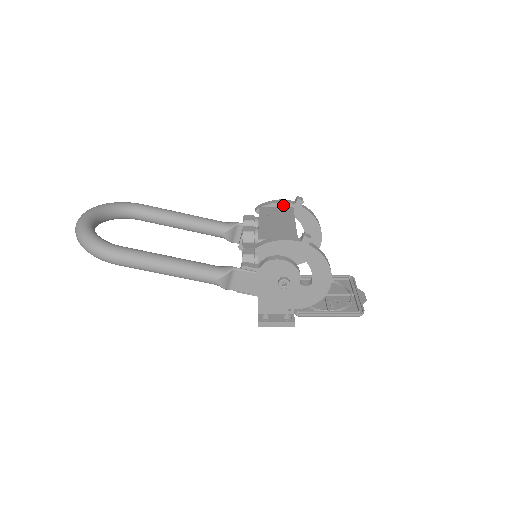
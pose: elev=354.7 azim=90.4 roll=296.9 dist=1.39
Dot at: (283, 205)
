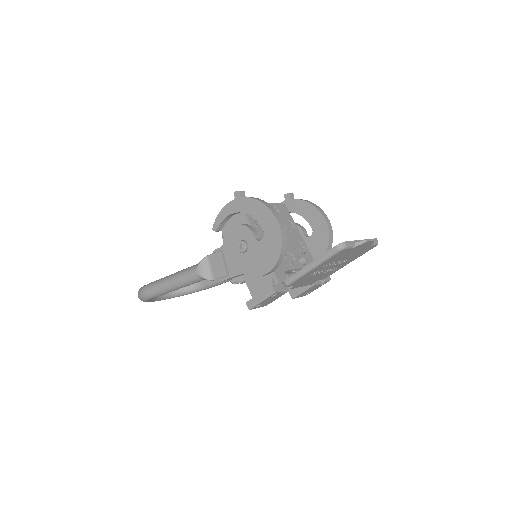
Dot at: occluded
